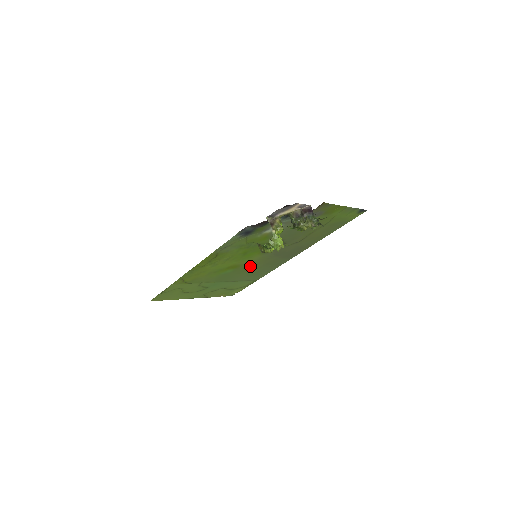
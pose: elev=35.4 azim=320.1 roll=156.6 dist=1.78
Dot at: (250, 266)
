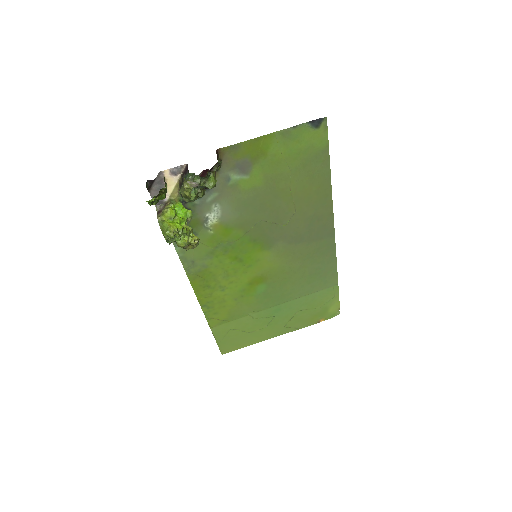
Dot at: (283, 271)
